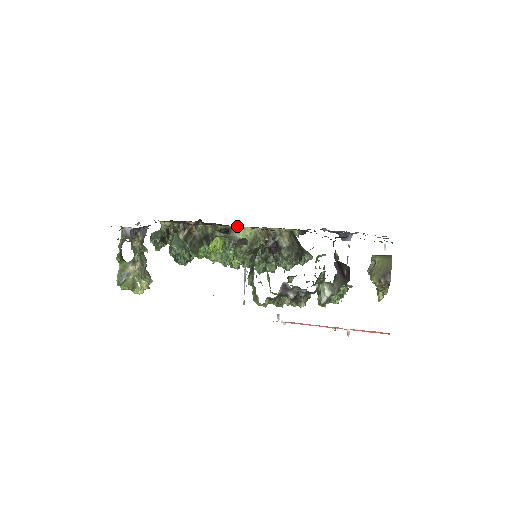
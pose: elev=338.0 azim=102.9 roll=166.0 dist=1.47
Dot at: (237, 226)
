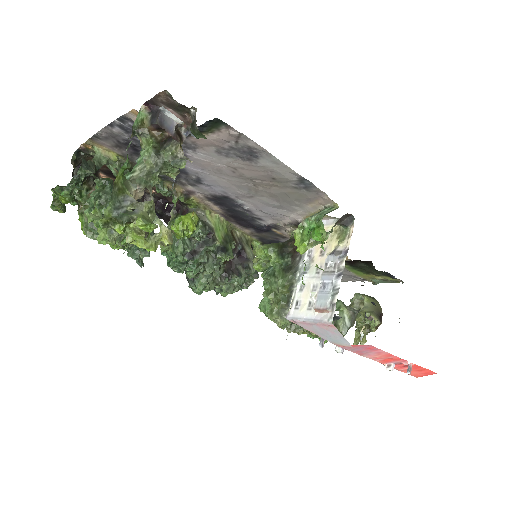
Dot at: (218, 208)
